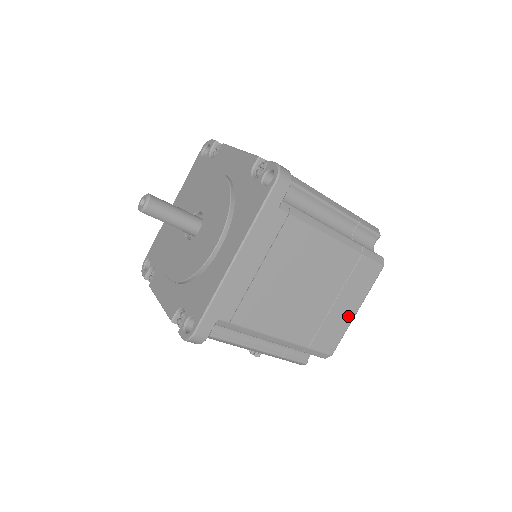
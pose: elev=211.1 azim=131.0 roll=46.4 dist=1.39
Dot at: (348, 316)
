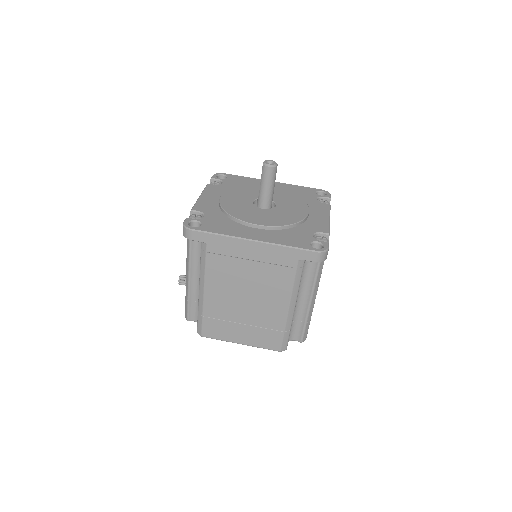
Dot at: (235, 338)
